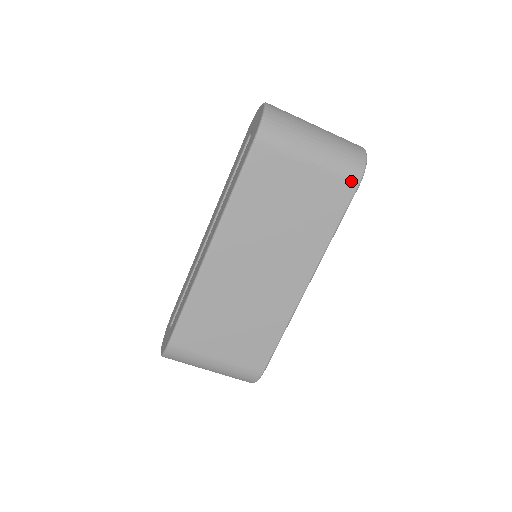
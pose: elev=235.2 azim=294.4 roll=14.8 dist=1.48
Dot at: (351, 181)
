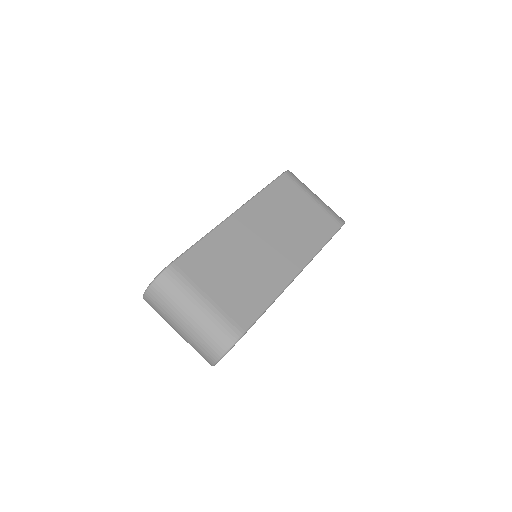
Dot at: (337, 221)
